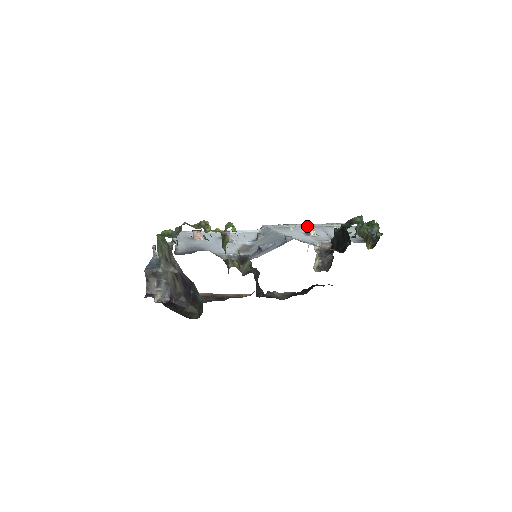
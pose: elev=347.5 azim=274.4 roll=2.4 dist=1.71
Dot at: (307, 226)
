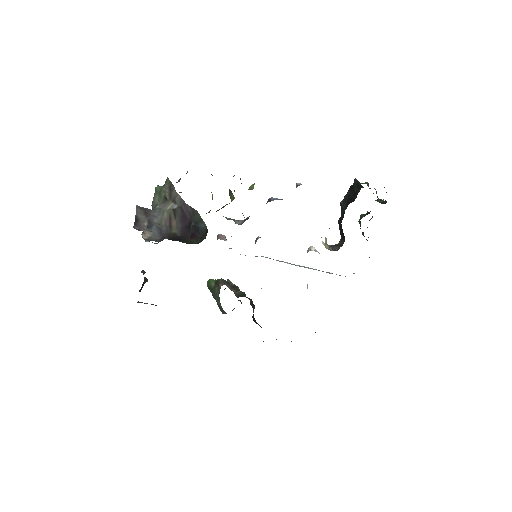
Dot at: (303, 266)
